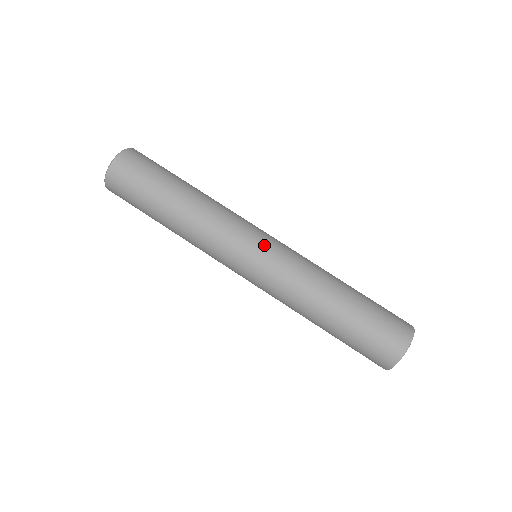
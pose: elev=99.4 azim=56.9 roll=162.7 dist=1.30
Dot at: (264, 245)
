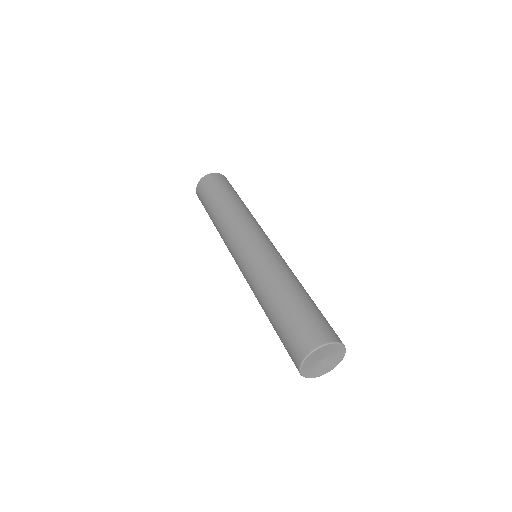
Dot at: (269, 241)
